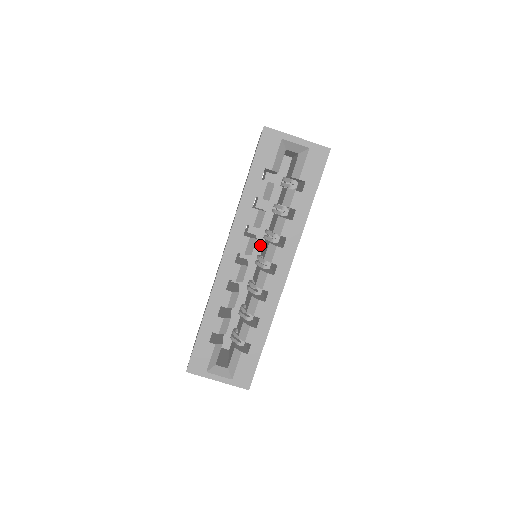
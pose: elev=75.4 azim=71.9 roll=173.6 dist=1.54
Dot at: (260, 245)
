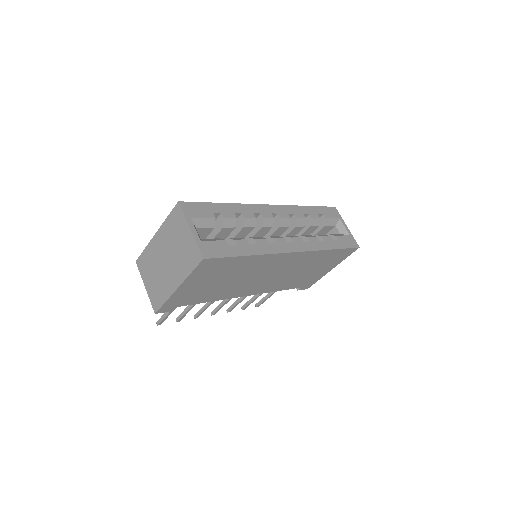
Dot at: occluded
